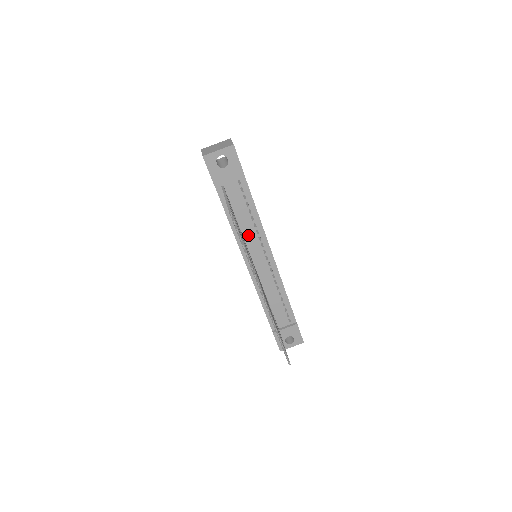
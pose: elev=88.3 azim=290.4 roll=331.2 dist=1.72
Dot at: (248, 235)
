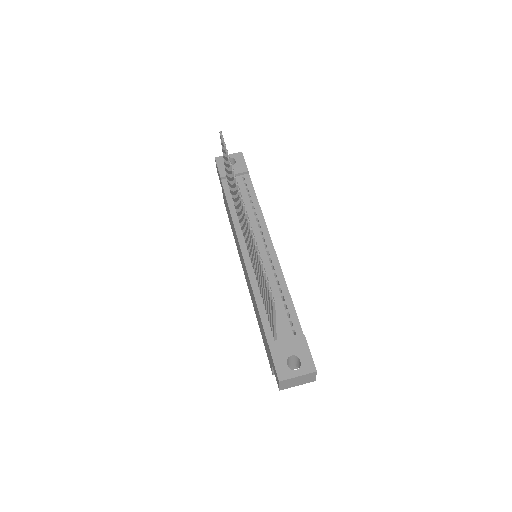
Dot at: occluded
